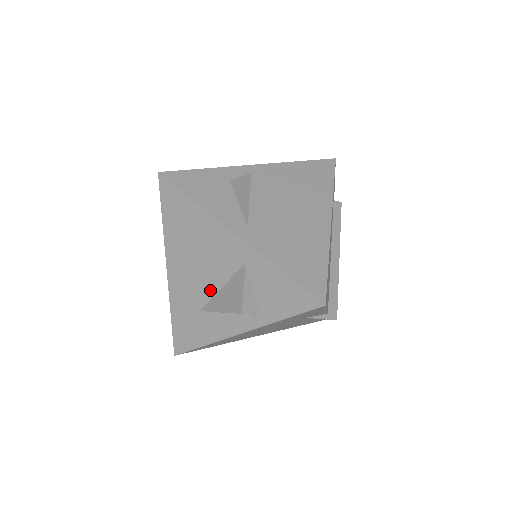
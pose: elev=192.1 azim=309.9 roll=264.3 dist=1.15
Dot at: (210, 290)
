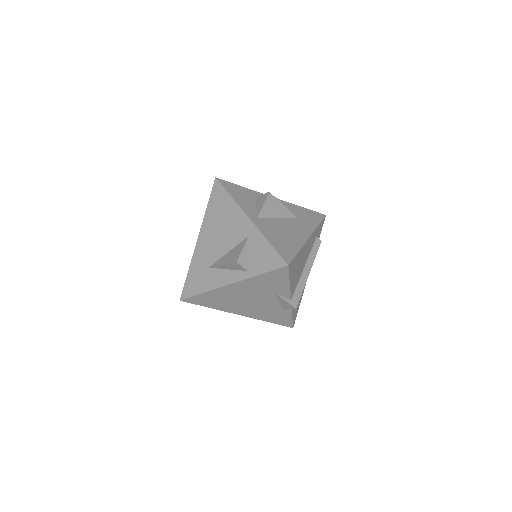
Dot at: (221, 253)
